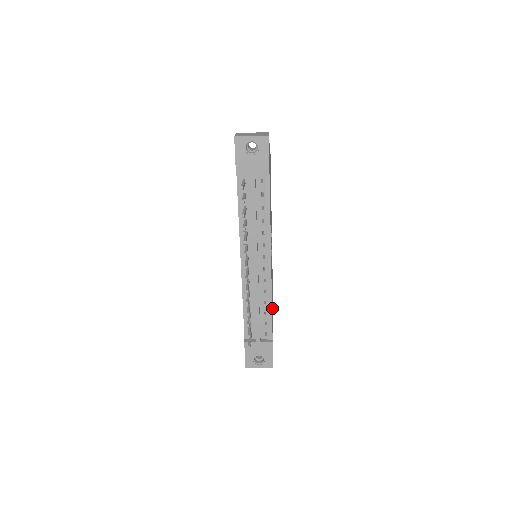
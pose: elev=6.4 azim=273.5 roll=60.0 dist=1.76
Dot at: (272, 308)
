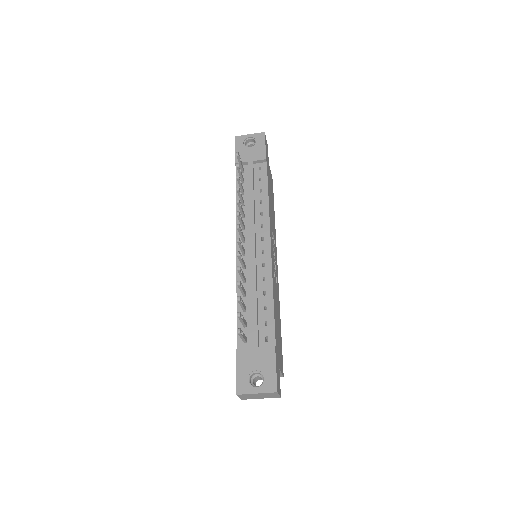
Dot at: (276, 319)
